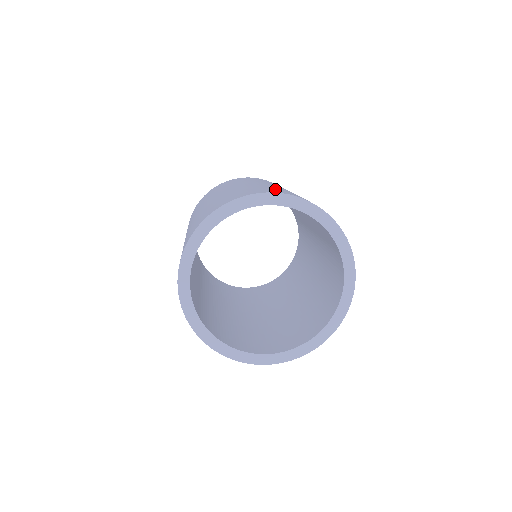
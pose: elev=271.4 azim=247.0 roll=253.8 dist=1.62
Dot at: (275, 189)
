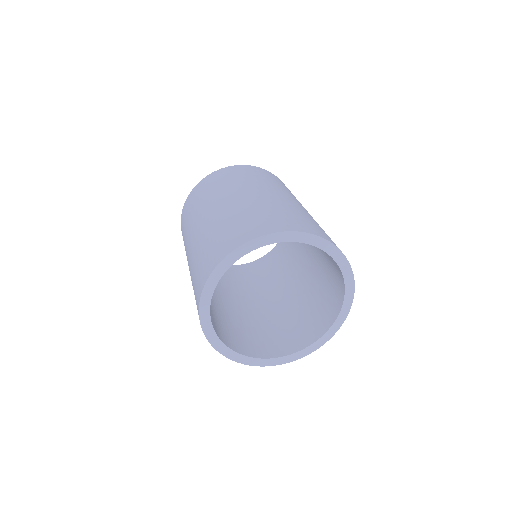
Dot at: occluded
